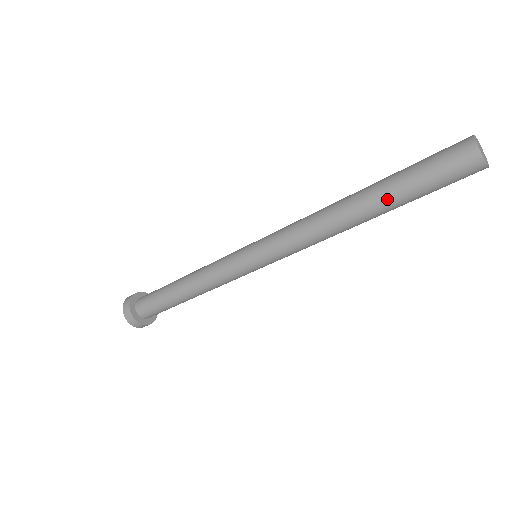
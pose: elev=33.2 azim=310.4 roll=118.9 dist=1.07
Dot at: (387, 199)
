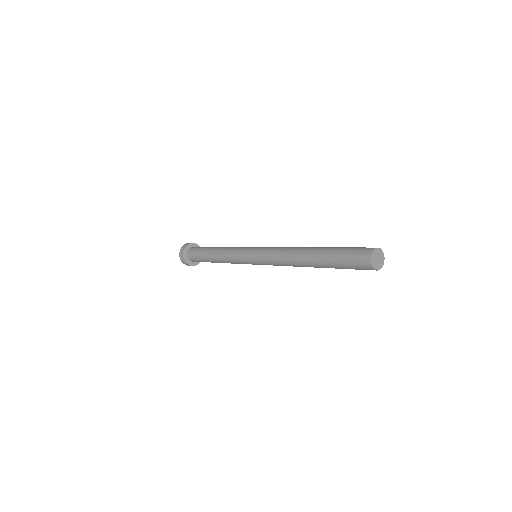
Dot at: (326, 267)
